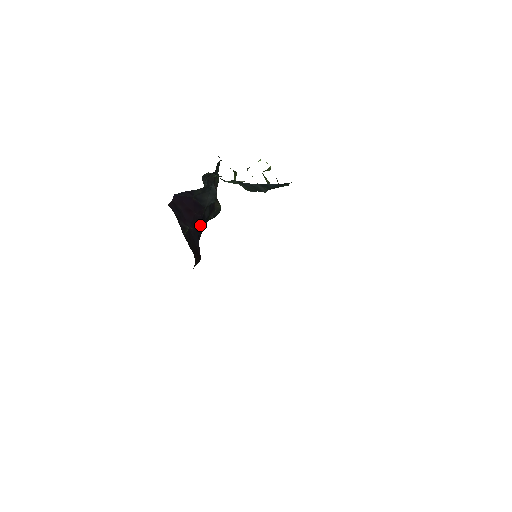
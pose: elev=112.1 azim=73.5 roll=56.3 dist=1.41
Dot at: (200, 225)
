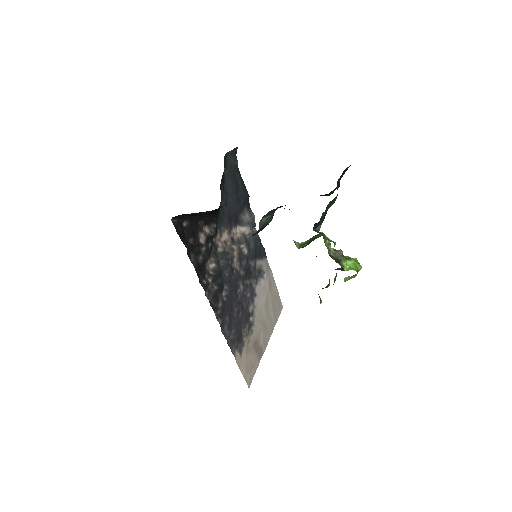
Dot at: occluded
